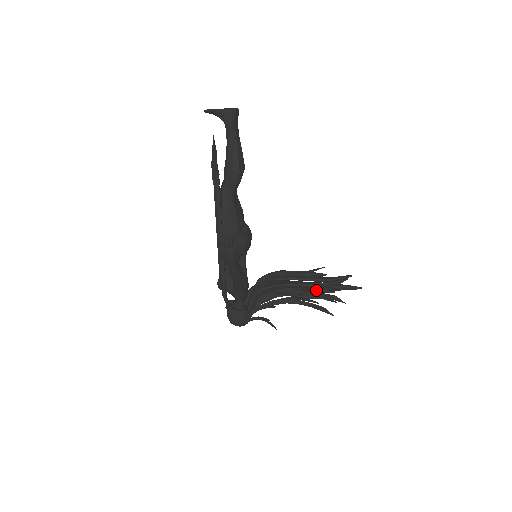
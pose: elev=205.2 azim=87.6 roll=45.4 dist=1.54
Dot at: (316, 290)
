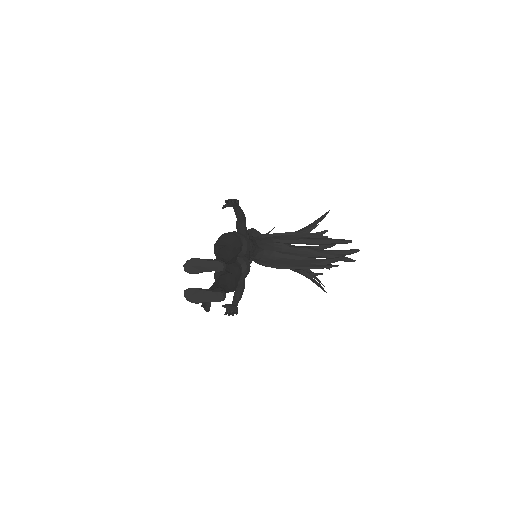
Dot at: (312, 277)
